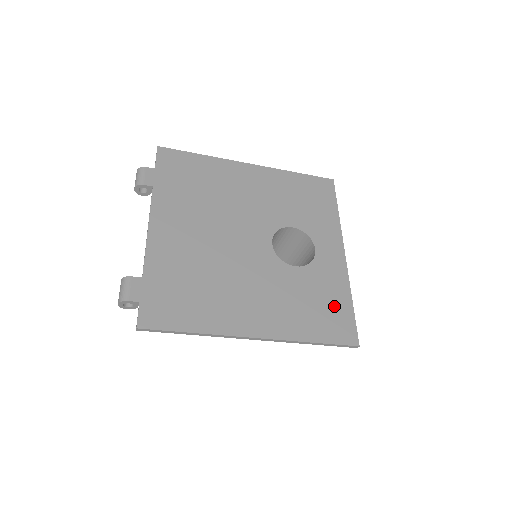
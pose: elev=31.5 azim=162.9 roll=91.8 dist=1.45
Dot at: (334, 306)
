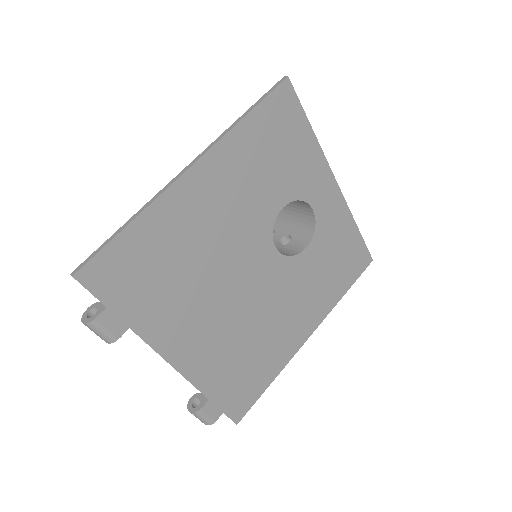
Dot at: (347, 249)
